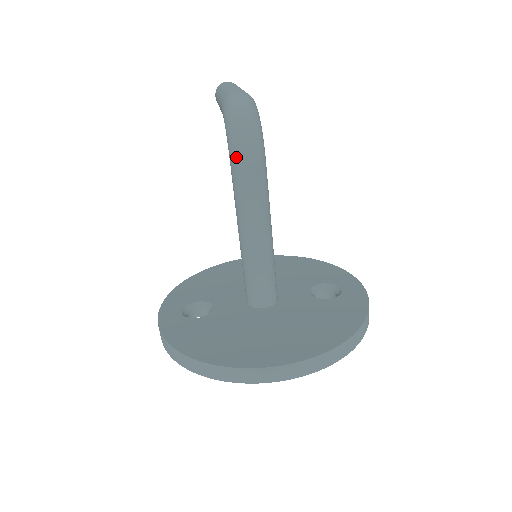
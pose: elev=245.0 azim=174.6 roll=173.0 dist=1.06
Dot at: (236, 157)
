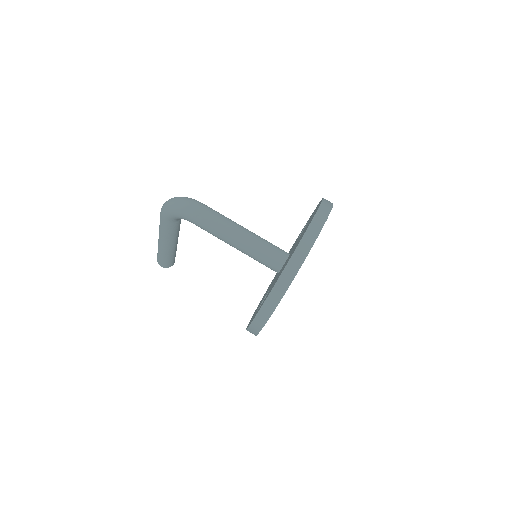
Dot at: (189, 211)
